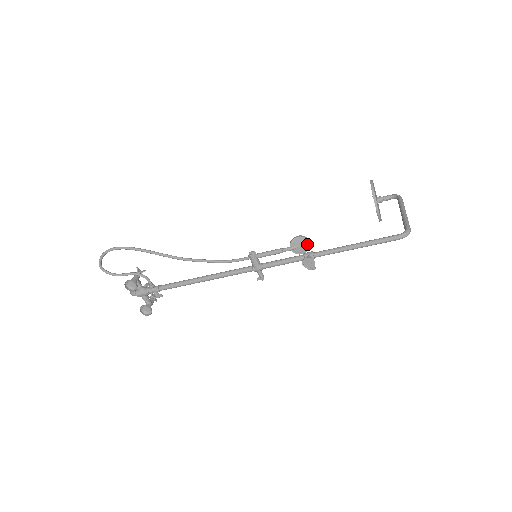
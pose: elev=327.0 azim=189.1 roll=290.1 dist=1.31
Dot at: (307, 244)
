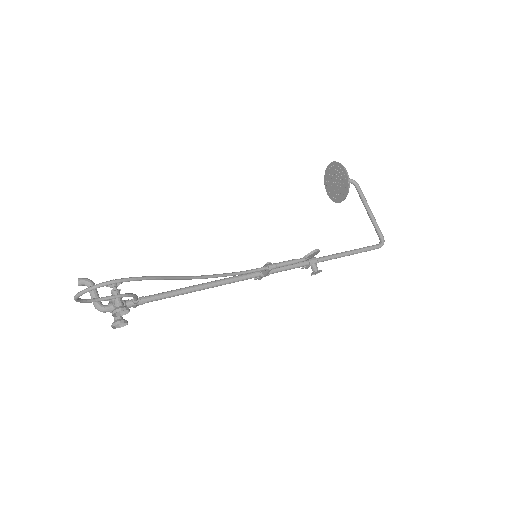
Dot at: occluded
